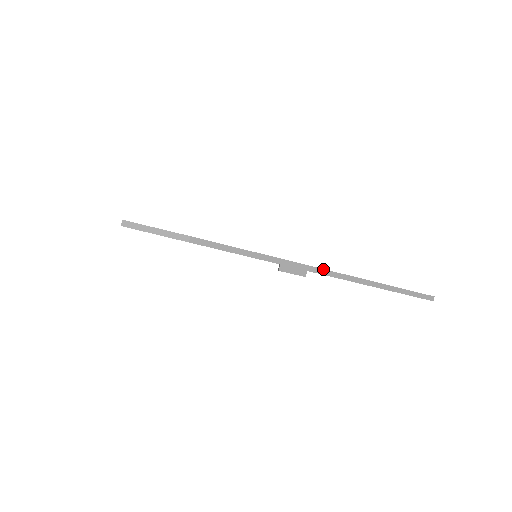
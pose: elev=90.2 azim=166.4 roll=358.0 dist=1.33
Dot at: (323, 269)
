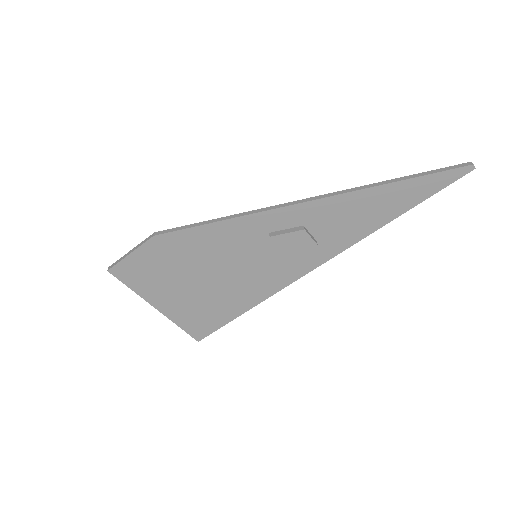
Dot at: (302, 200)
